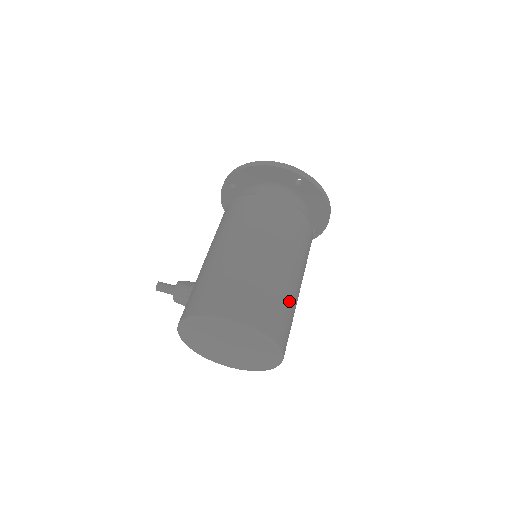
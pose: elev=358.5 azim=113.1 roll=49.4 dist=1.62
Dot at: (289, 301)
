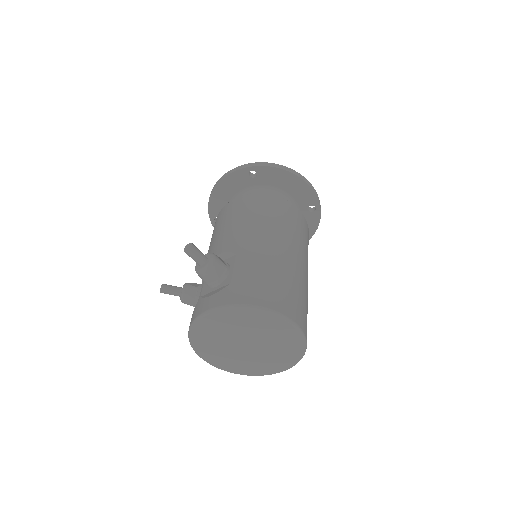
Dot at: occluded
